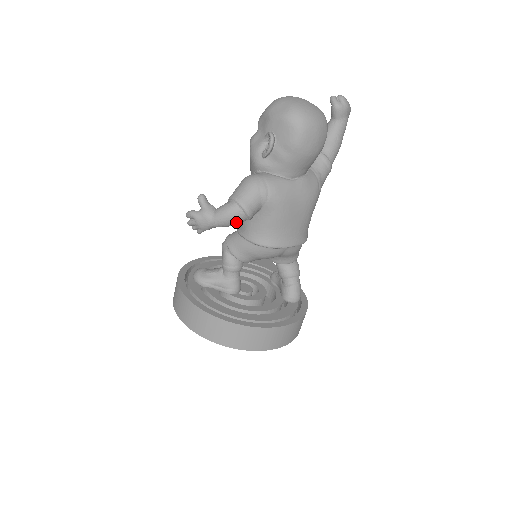
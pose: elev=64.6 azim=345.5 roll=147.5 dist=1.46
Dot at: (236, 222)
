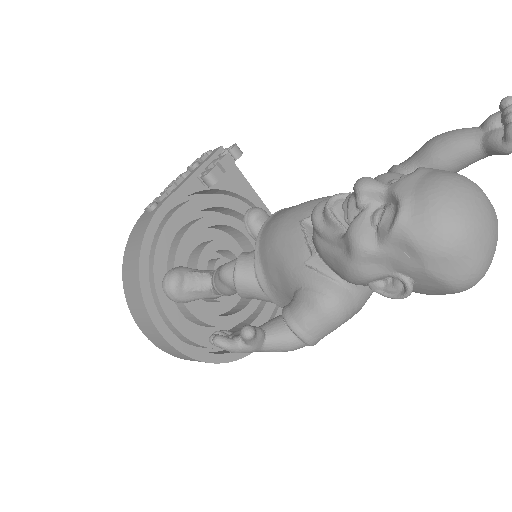
Dot at: occluded
